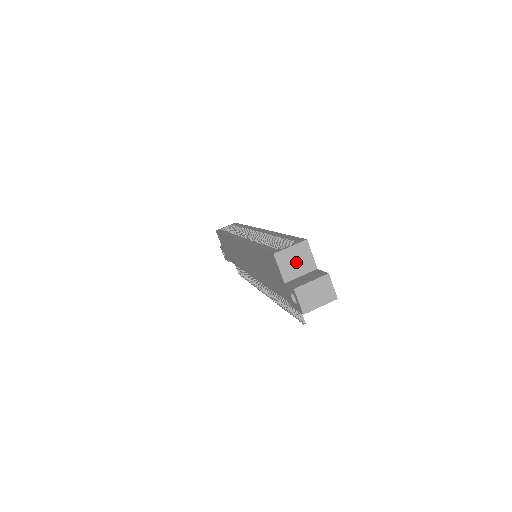
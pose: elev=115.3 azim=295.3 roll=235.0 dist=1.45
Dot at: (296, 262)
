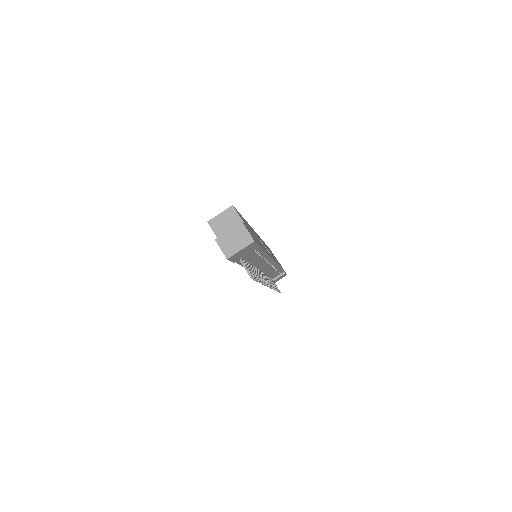
Dot at: (227, 225)
